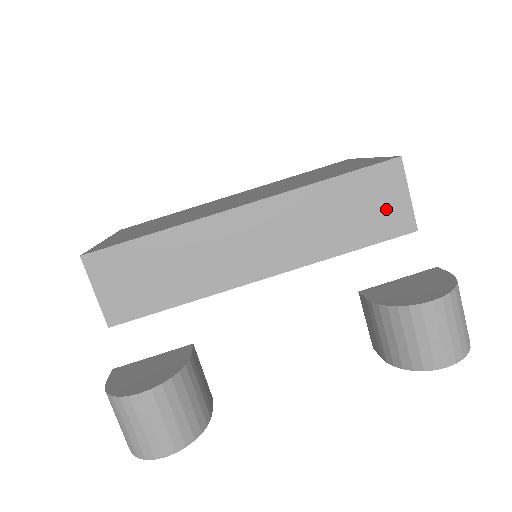
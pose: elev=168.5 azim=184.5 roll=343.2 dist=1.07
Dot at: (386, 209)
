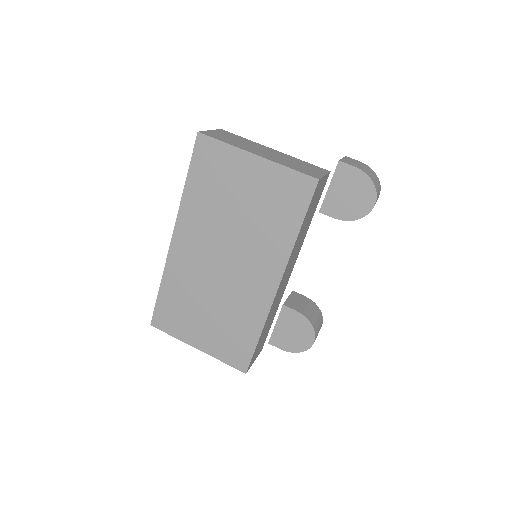
Dot at: (319, 193)
